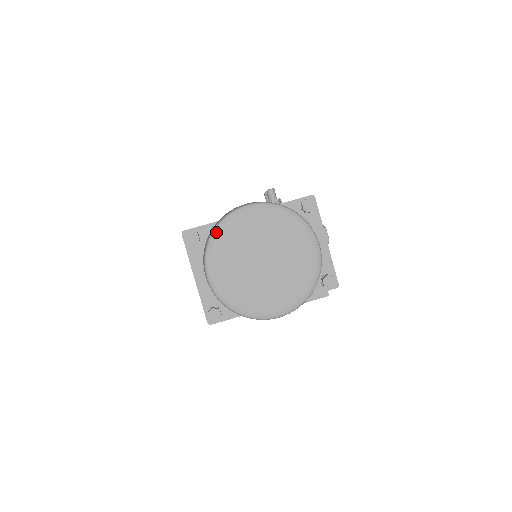
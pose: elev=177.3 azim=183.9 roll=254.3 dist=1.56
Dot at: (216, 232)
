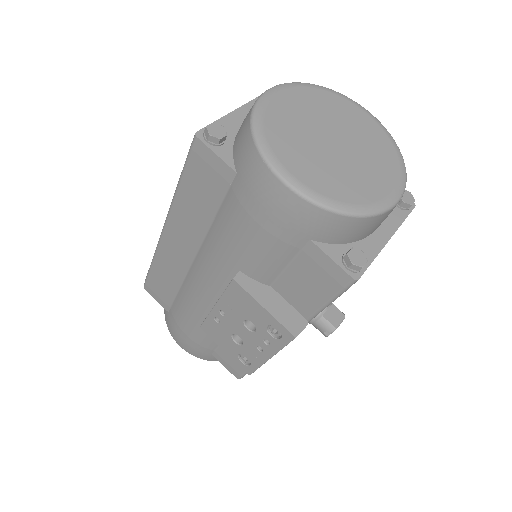
Dot at: (323, 87)
